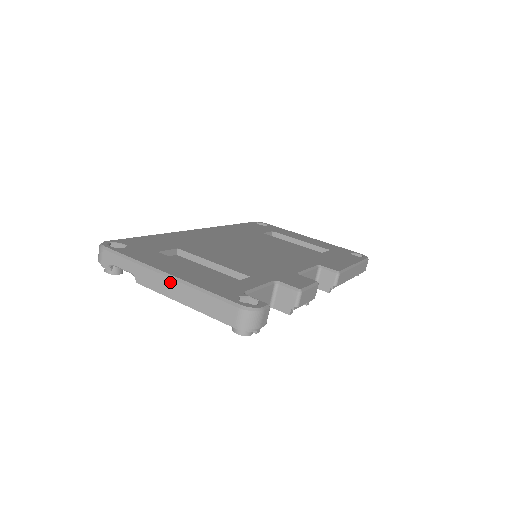
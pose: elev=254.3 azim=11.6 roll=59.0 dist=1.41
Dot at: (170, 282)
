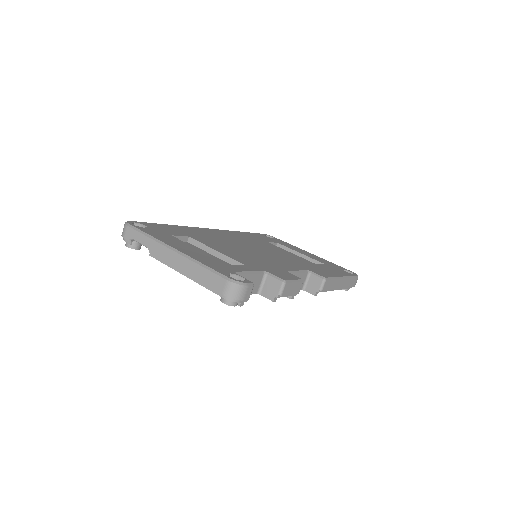
Dot at: (176, 256)
